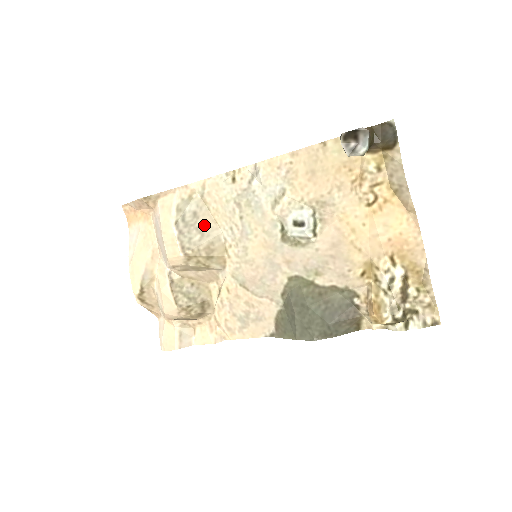
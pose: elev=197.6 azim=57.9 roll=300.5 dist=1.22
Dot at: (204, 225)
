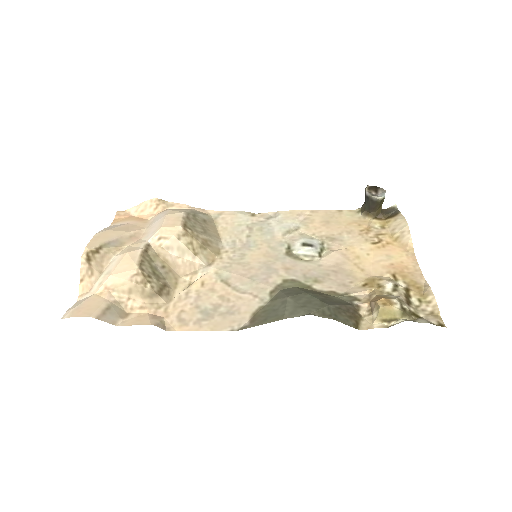
Dot at: (209, 230)
